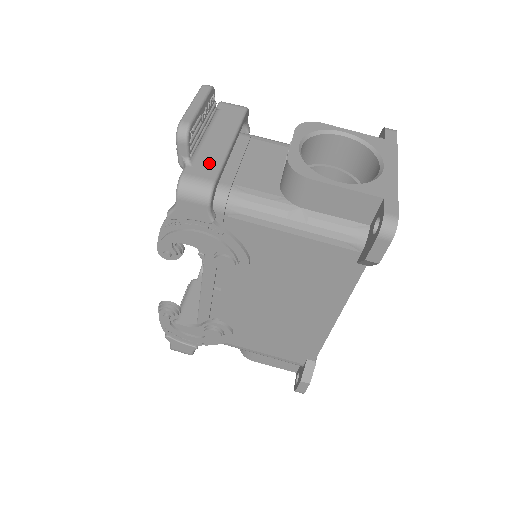
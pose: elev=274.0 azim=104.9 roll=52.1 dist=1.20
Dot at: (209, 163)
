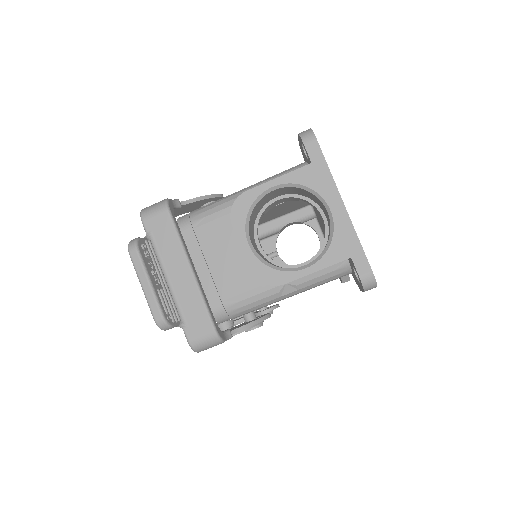
Dot at: (196, 313)
